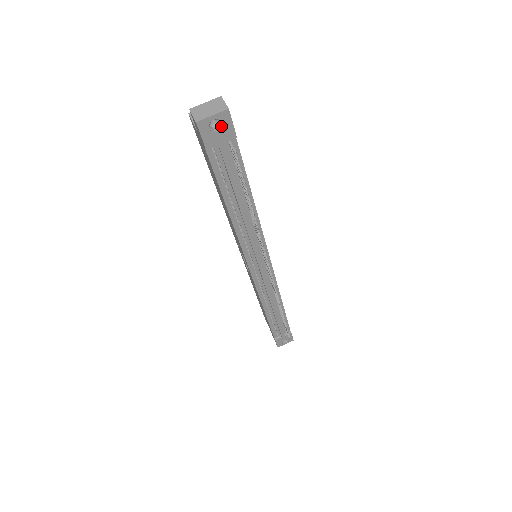
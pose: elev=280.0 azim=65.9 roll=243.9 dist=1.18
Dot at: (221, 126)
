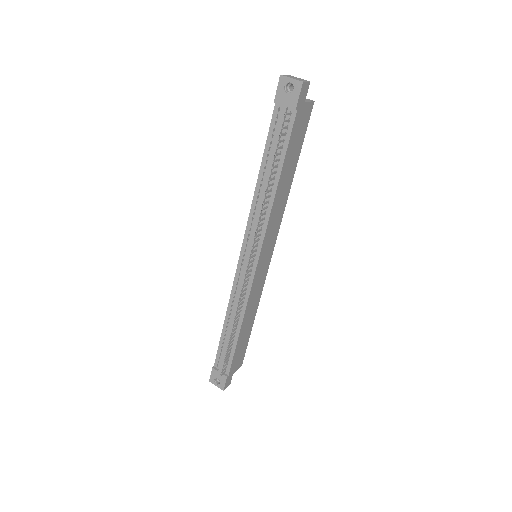
Dot at: (292, 92)
